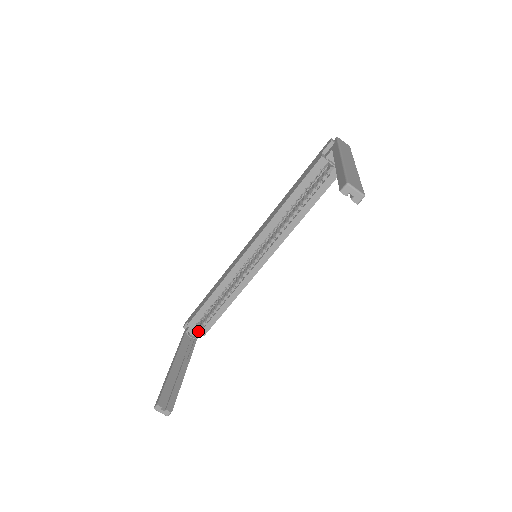
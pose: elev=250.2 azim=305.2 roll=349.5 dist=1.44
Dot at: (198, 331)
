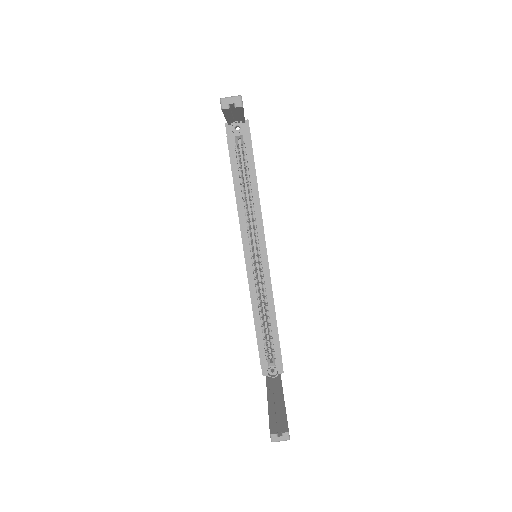
Dot at: (274, 365)
